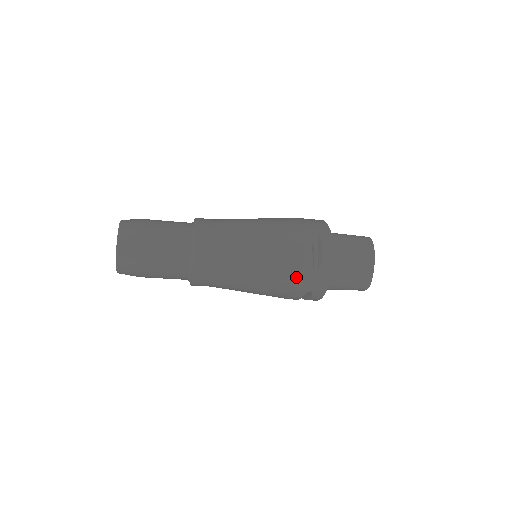
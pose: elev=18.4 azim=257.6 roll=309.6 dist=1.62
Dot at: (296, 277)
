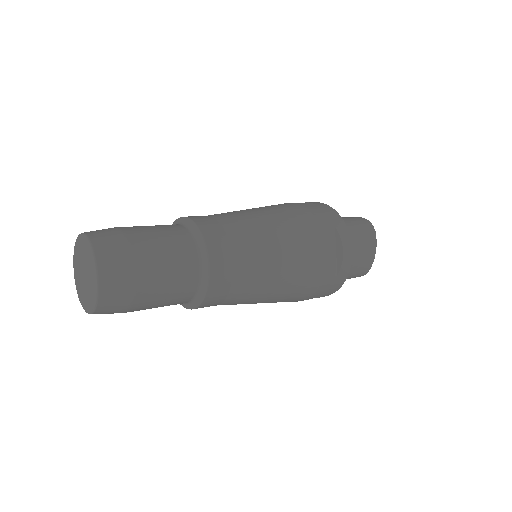
Dot at: (315, 285)
